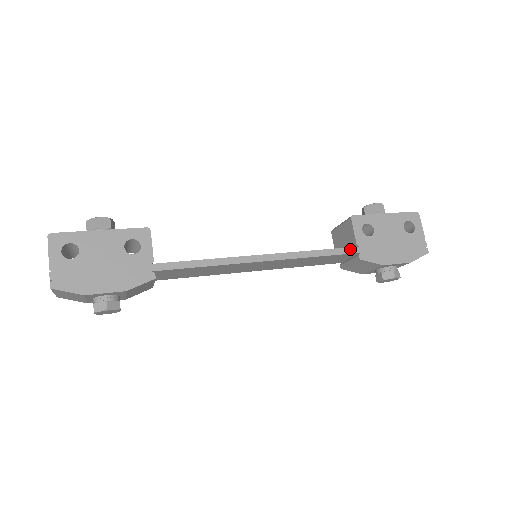
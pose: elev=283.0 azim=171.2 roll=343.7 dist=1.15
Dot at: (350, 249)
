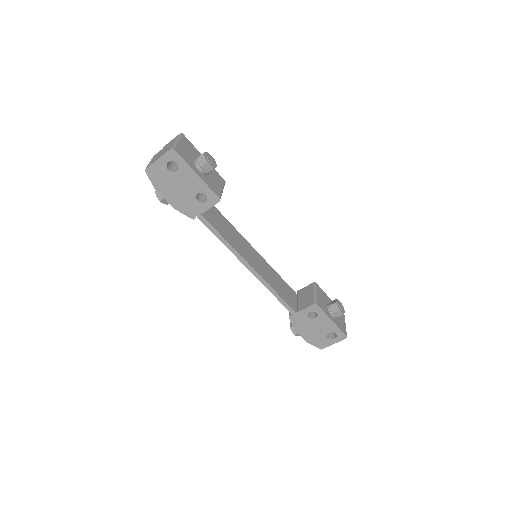
Dot at: (292, 310)
